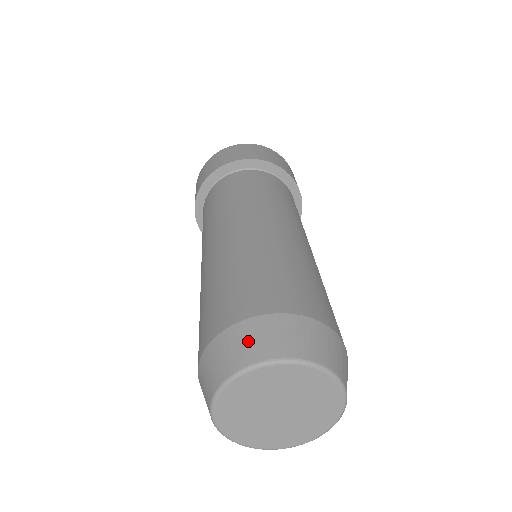
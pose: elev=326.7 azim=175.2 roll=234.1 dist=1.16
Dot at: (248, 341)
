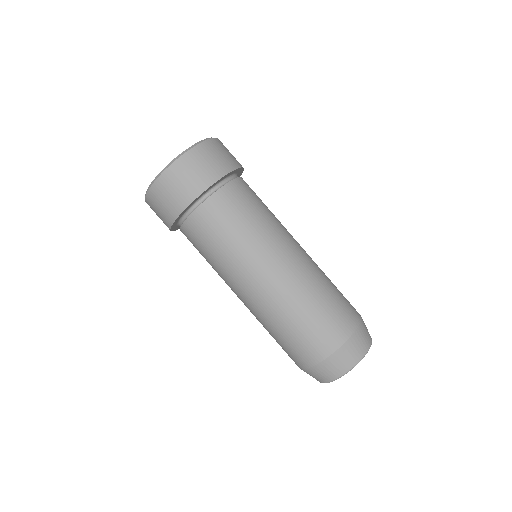
Dot at: (334, 367)
